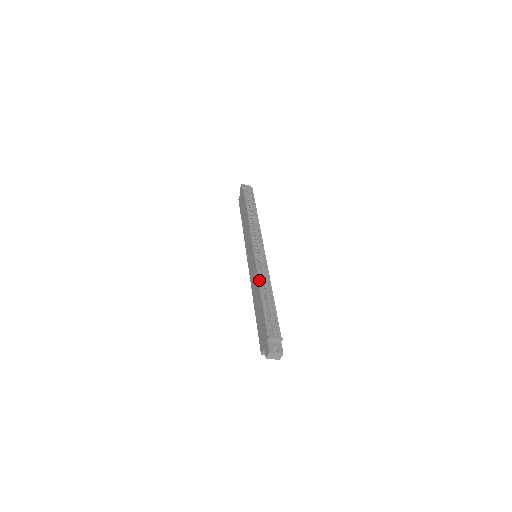
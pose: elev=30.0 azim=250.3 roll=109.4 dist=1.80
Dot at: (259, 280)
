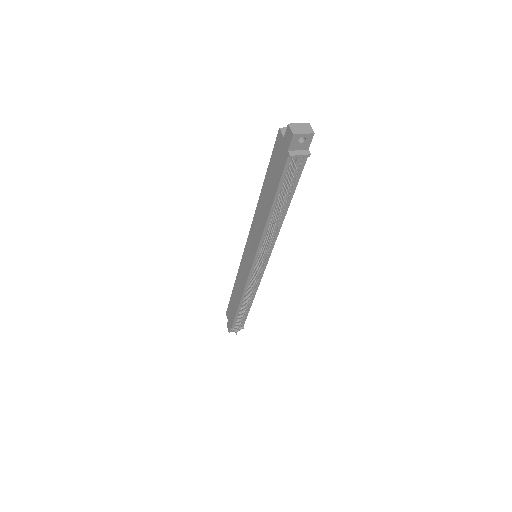
Dot at: (243, 295)
